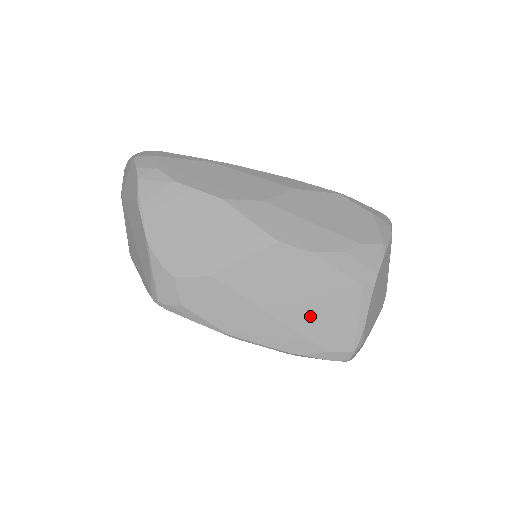
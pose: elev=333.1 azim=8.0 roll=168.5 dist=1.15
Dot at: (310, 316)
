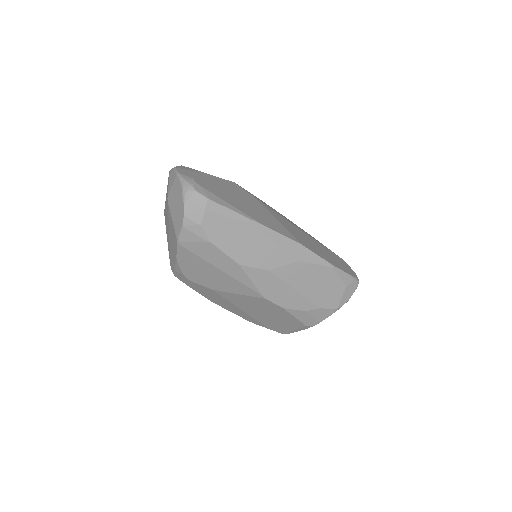
Dot at: (267, 319)
